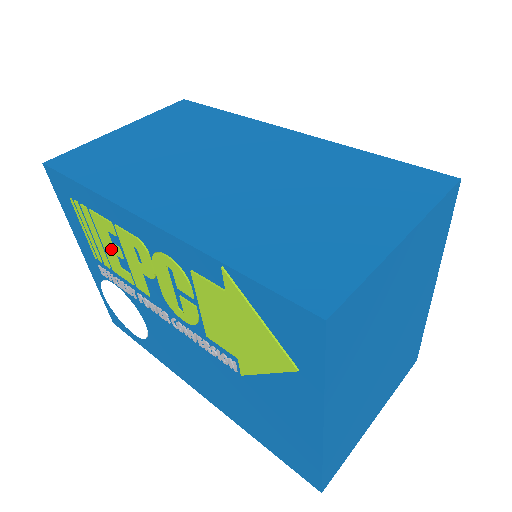
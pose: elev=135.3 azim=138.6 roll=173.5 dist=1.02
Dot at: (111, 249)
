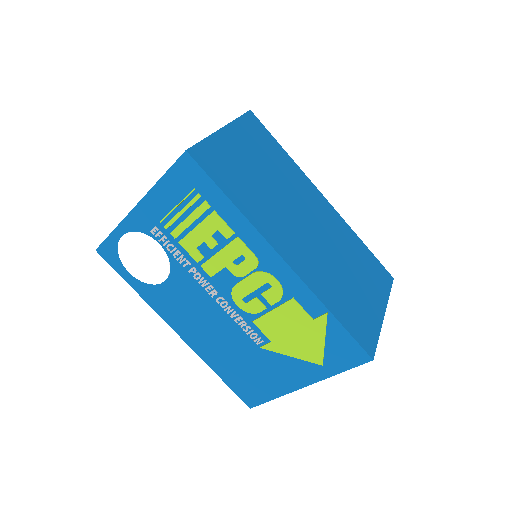
Dot at: (204, 237)
